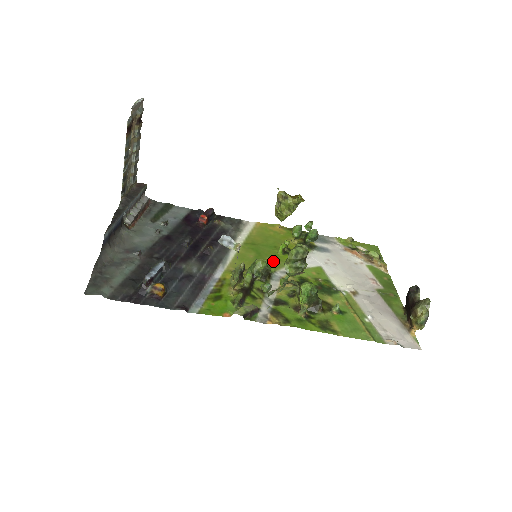
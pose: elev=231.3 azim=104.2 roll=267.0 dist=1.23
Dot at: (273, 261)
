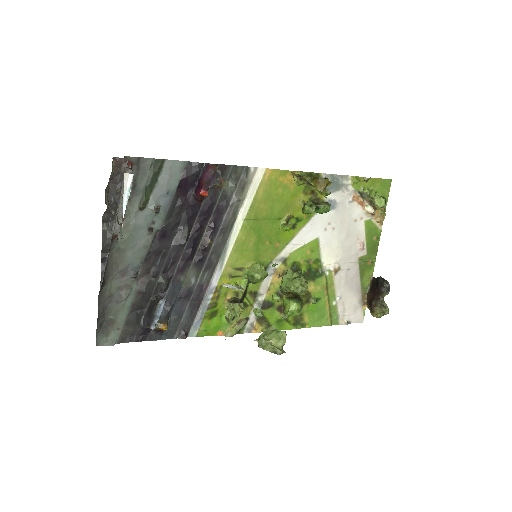
Dot at: (272, 246)
